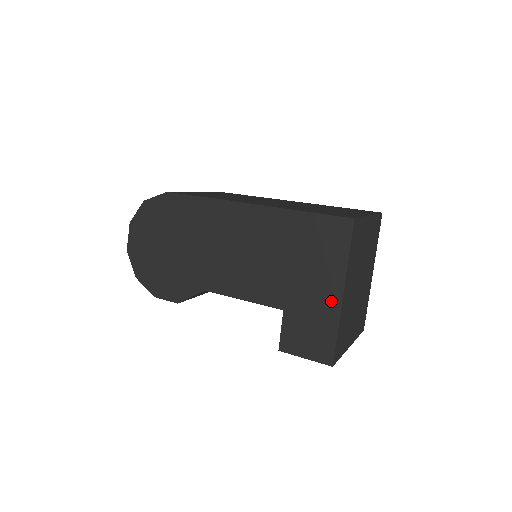
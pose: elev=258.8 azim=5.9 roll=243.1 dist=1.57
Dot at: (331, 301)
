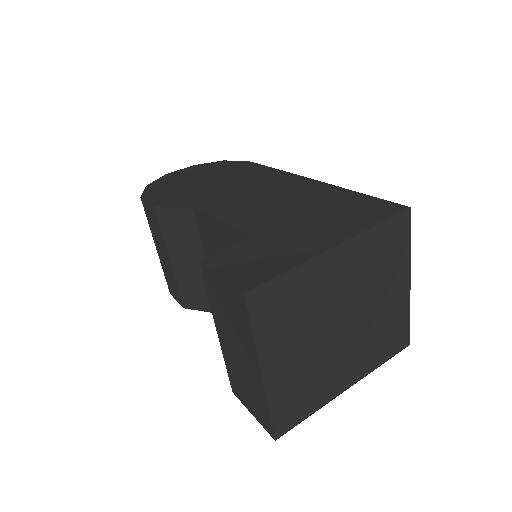
Dot at: (316, 245)
